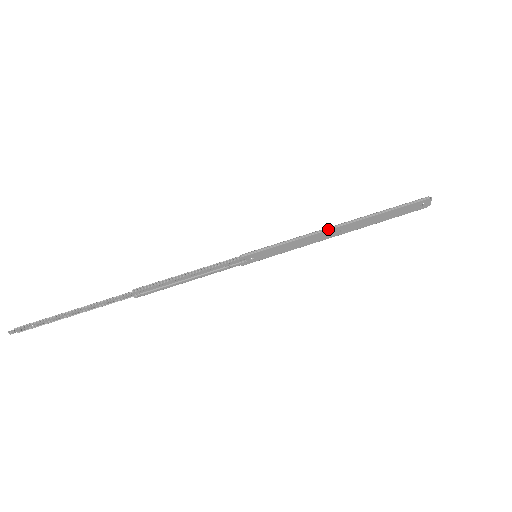
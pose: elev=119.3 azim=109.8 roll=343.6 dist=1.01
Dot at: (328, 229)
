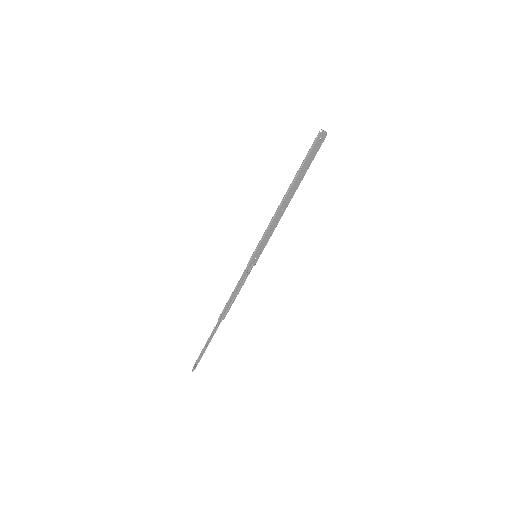
Dot at: (278, 210)
